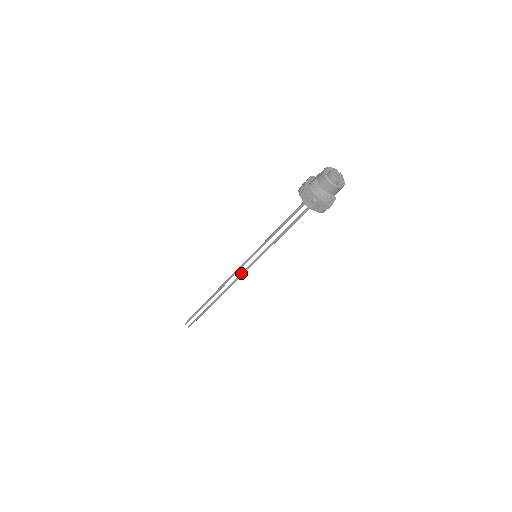
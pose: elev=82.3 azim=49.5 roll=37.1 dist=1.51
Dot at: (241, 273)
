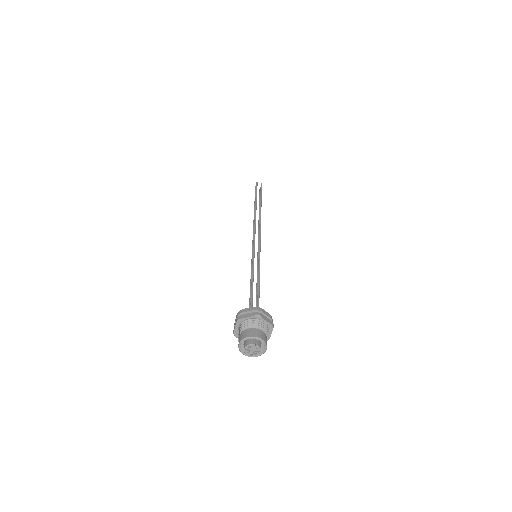
Dot at: (259, 236)
